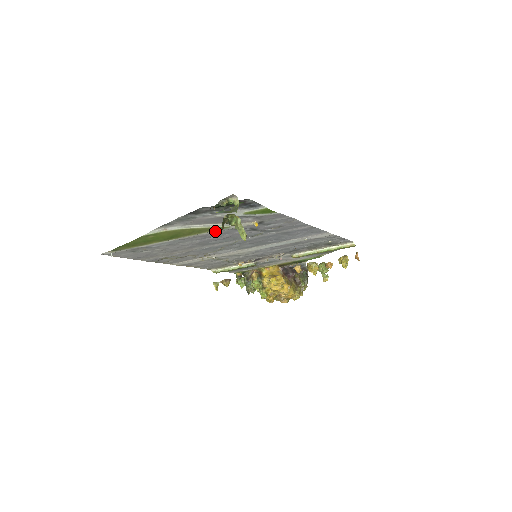
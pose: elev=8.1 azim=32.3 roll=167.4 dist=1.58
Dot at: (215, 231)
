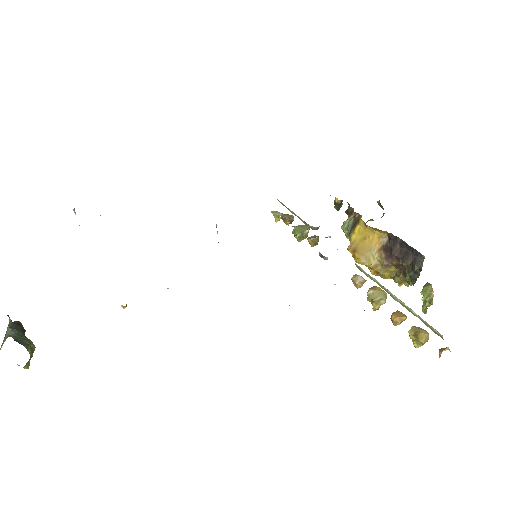
Dot at: occluded
